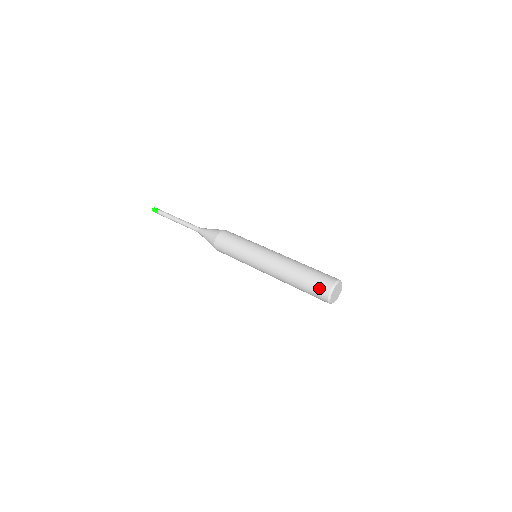
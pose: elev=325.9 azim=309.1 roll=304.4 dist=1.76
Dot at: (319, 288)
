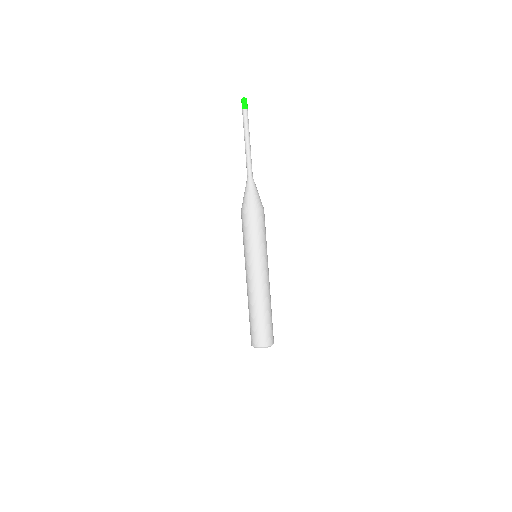
Dot at: (255, 337)
